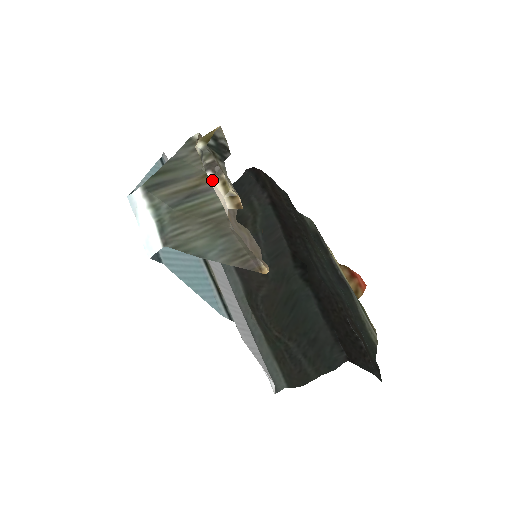
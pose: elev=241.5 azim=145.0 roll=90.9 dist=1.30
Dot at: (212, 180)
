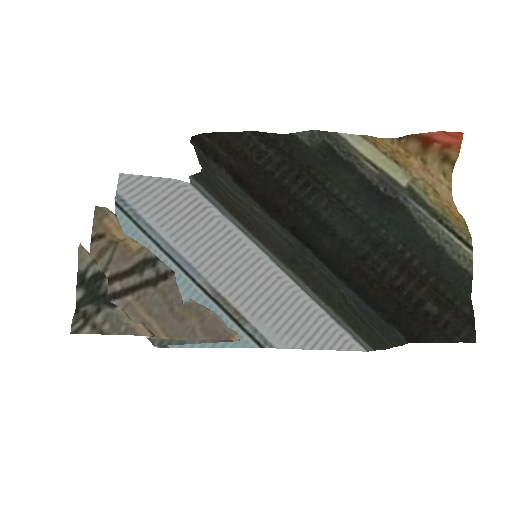
Dot at: occluded
